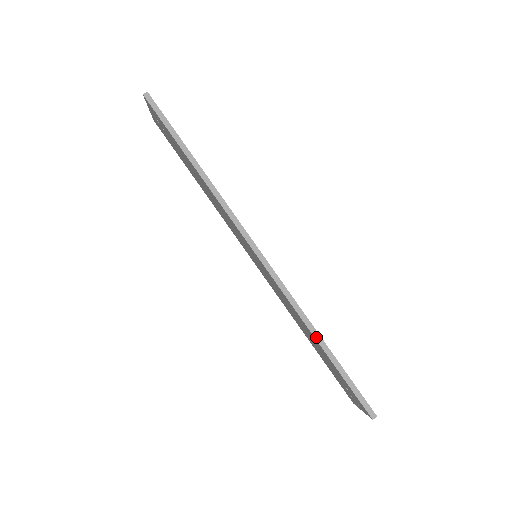
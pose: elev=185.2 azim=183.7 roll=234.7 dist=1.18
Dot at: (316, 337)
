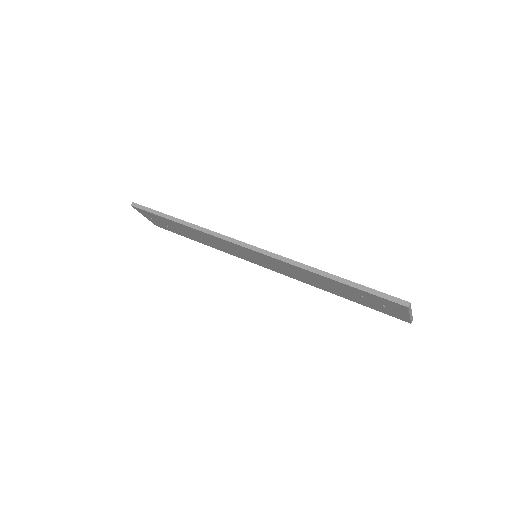
Dot at: (321, 274)
